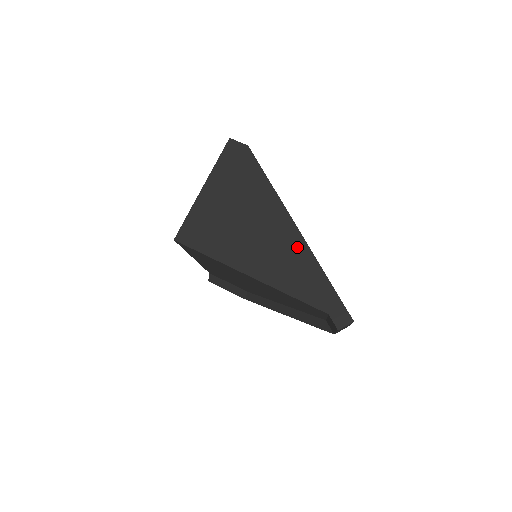
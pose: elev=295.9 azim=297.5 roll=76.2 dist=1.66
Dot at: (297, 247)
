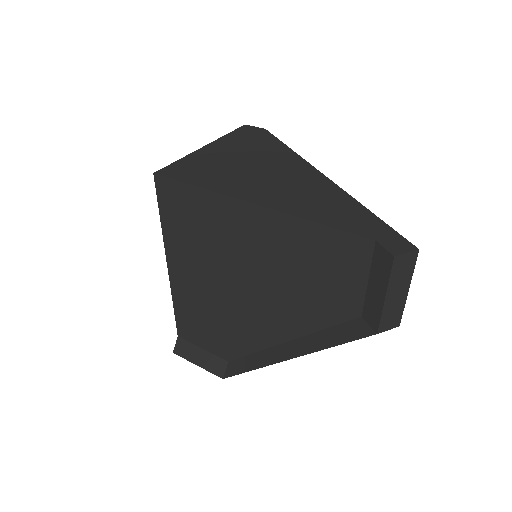
Dot at: (323, 186)
